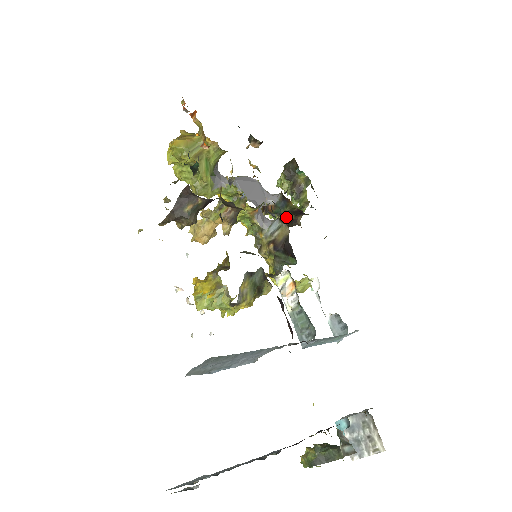
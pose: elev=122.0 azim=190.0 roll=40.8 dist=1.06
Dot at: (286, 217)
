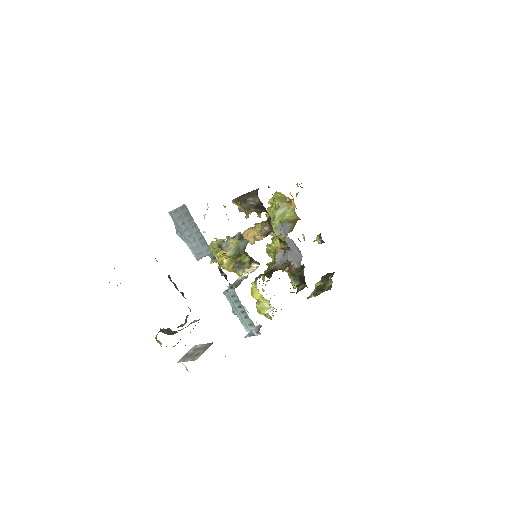
Dot at: occluded
